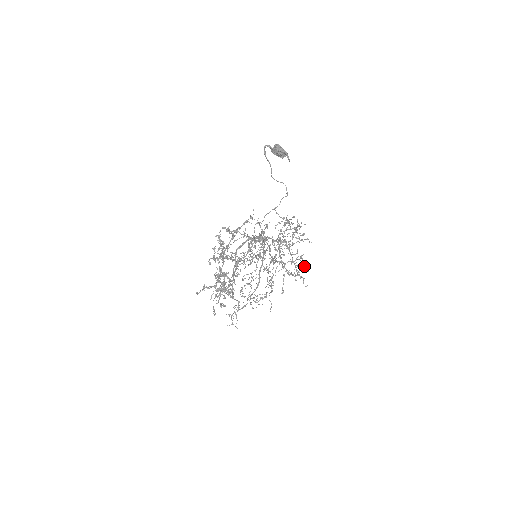
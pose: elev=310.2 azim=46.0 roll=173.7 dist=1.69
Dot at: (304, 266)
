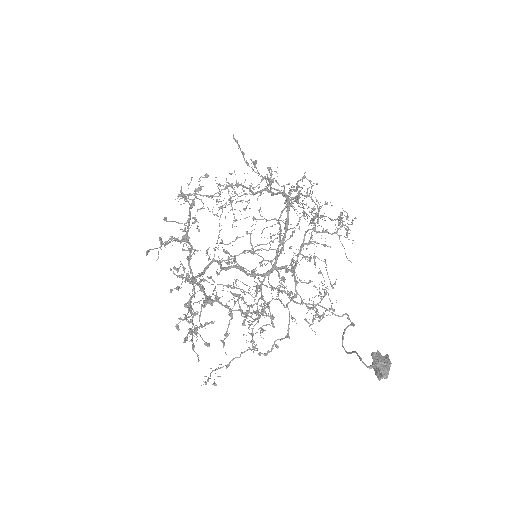
Dot at: occluded
